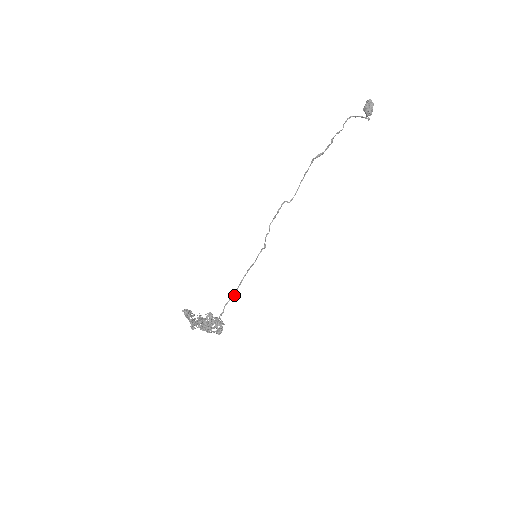
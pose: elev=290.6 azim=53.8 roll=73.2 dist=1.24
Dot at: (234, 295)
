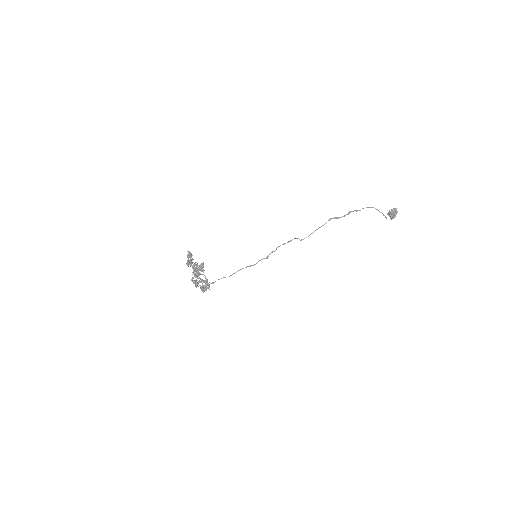
Dot at: occluded
